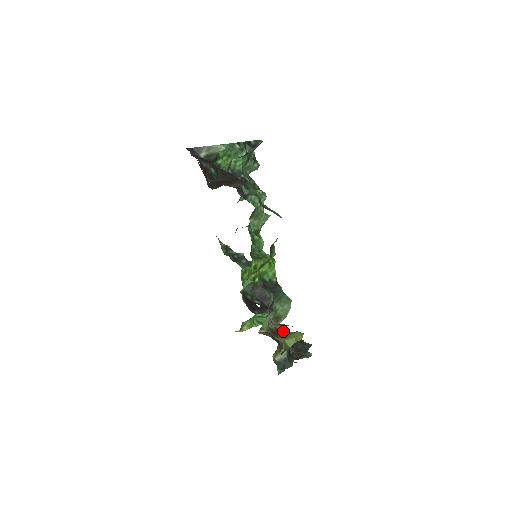
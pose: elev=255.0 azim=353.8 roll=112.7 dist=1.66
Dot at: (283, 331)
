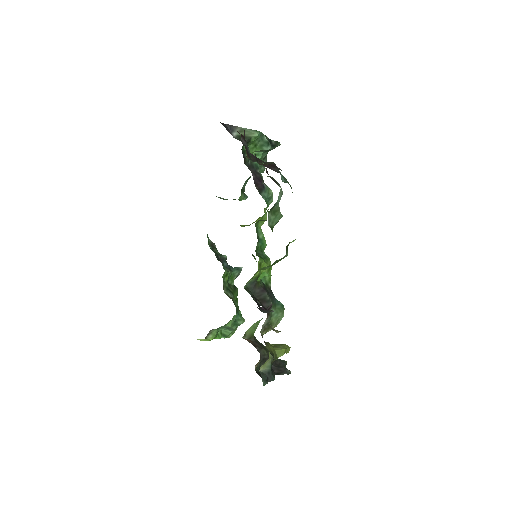
Dot at: (261, 344)
